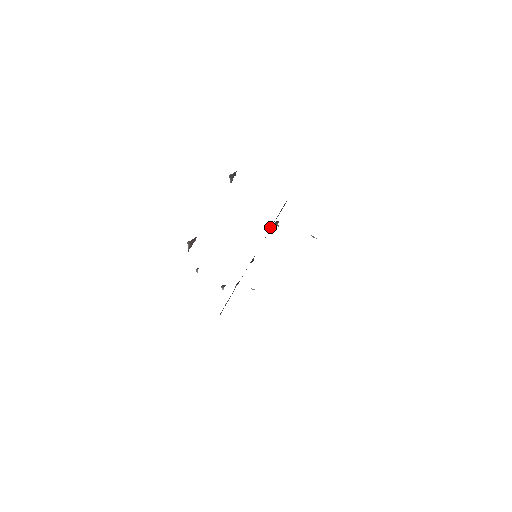
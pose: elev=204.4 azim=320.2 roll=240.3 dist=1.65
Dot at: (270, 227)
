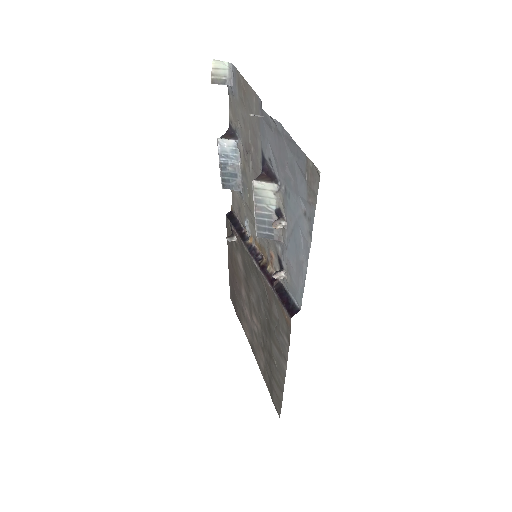
Dot at: (241, 230)
